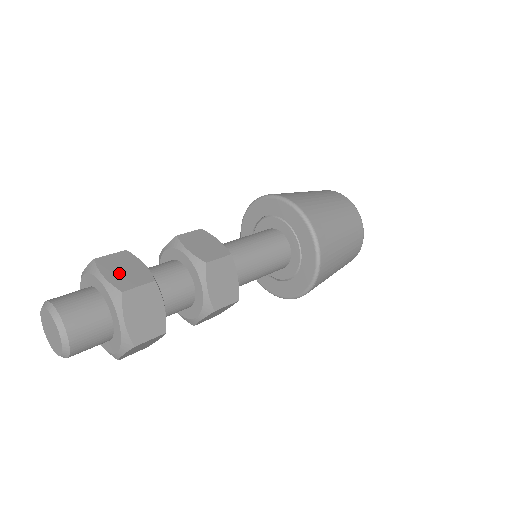
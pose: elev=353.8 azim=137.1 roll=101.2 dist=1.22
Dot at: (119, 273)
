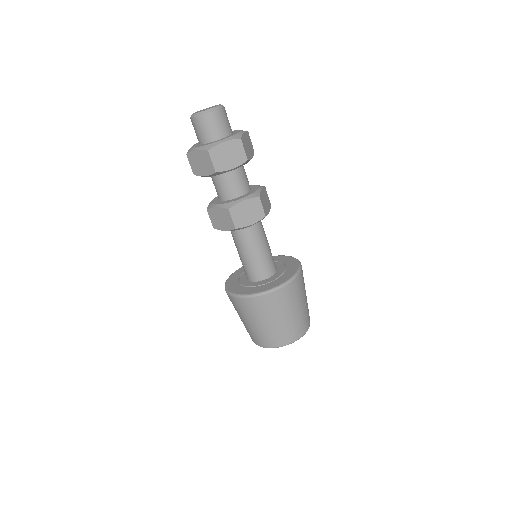
Dot at: occluded
